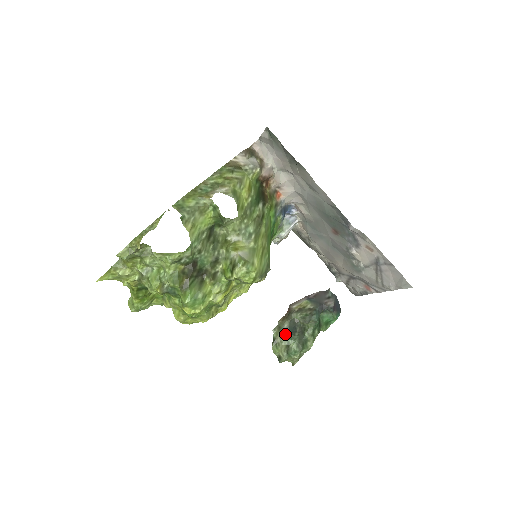
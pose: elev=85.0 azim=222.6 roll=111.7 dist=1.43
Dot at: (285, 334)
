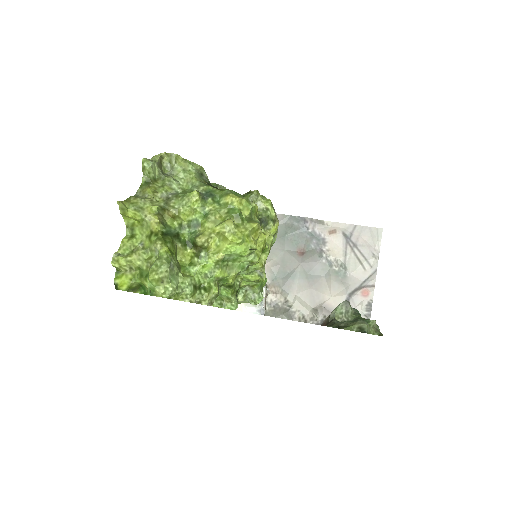
Dot at: (342, 322)
